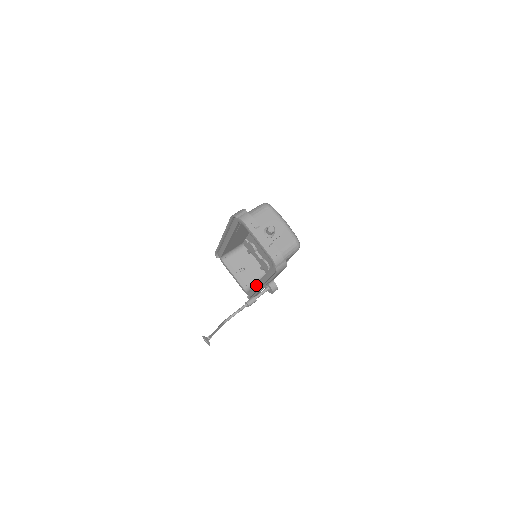
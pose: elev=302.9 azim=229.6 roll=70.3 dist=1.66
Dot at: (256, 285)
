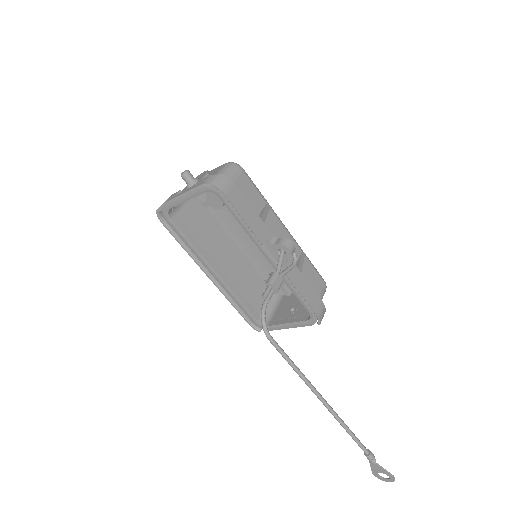
Dot at: occluded
